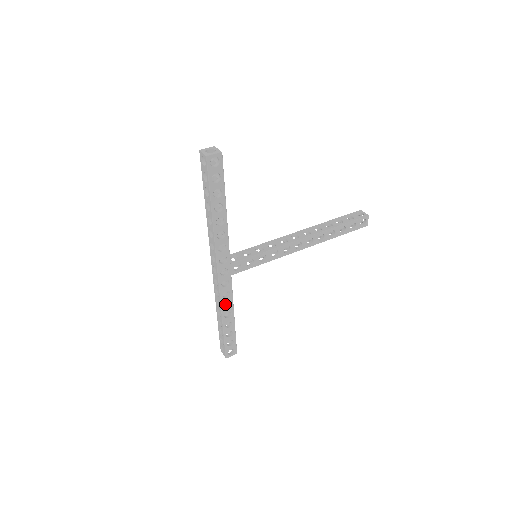
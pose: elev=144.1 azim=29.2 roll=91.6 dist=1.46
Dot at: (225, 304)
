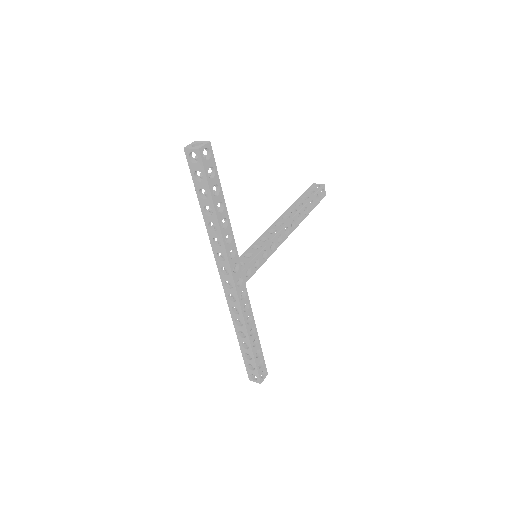
Dot at: occluded
